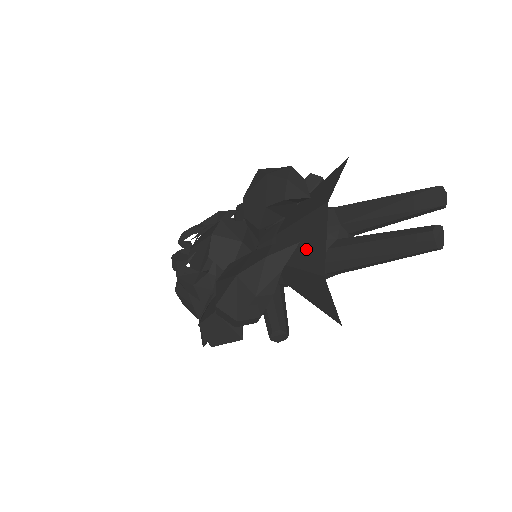
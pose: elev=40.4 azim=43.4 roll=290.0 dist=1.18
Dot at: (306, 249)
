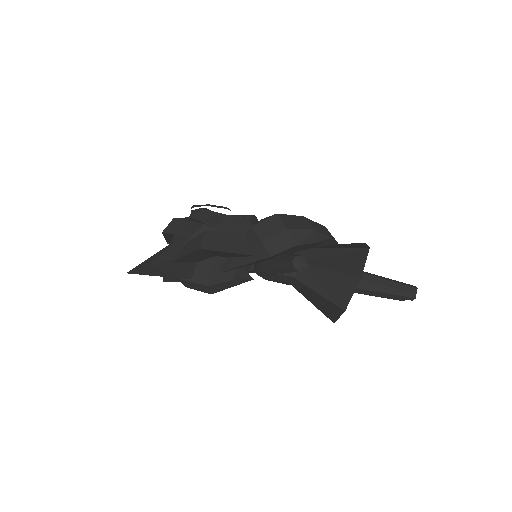
Dot at: (345, 246)
